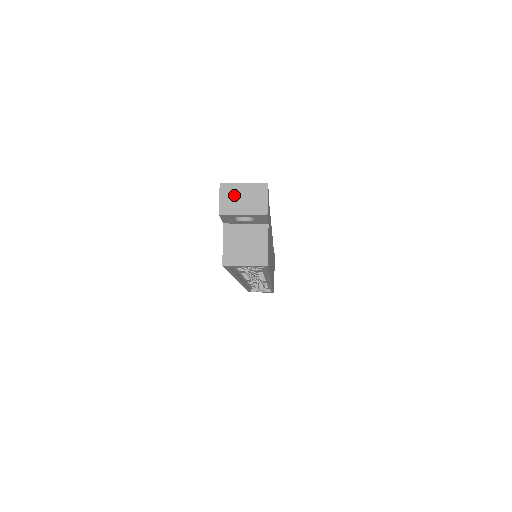
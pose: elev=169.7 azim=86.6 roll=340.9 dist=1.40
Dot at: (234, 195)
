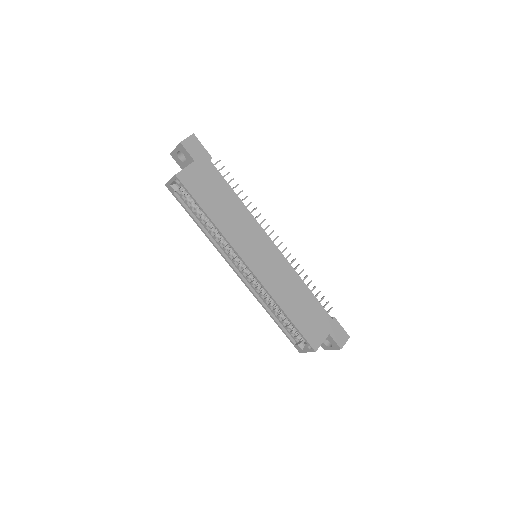
Dot at: occluded
